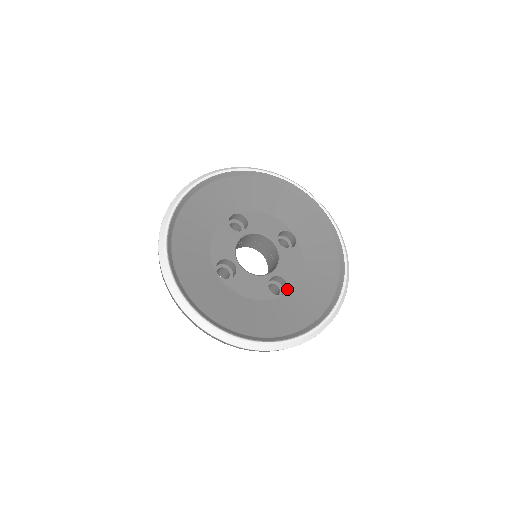
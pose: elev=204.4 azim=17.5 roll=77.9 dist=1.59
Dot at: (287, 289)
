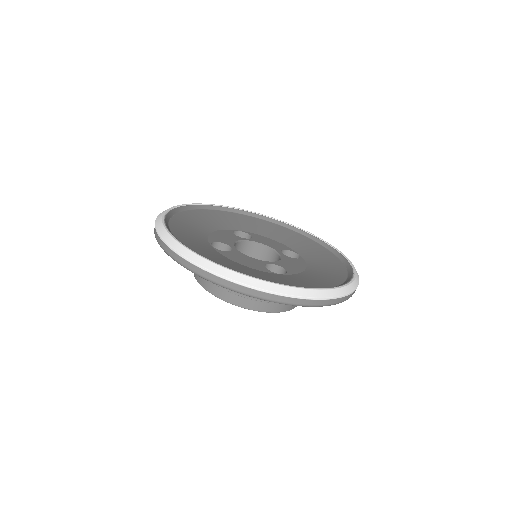
Dot at: (286, 273)
